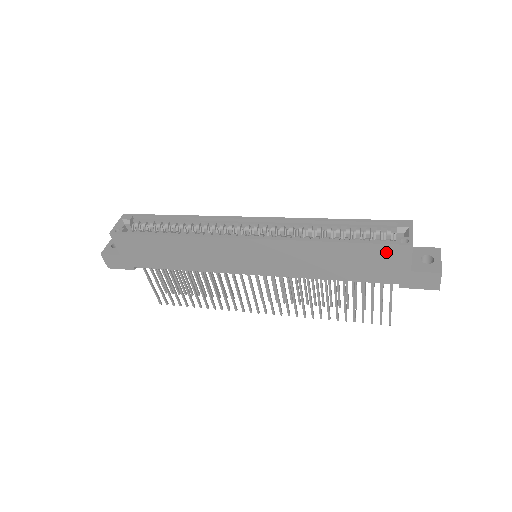
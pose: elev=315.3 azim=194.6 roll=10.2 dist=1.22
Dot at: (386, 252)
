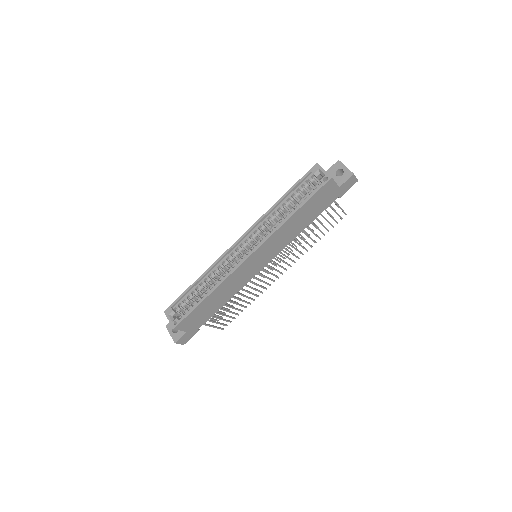
Dot at: (322, 192)
